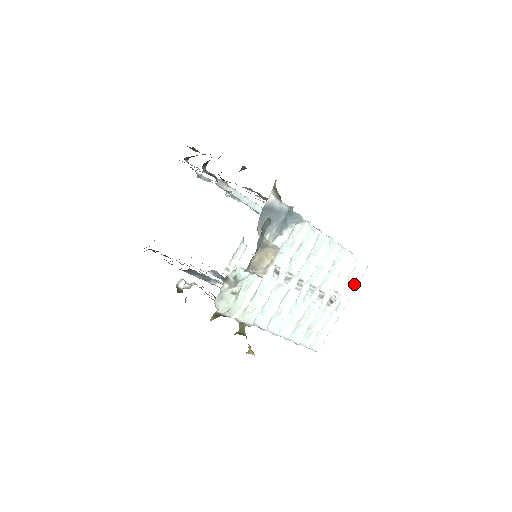
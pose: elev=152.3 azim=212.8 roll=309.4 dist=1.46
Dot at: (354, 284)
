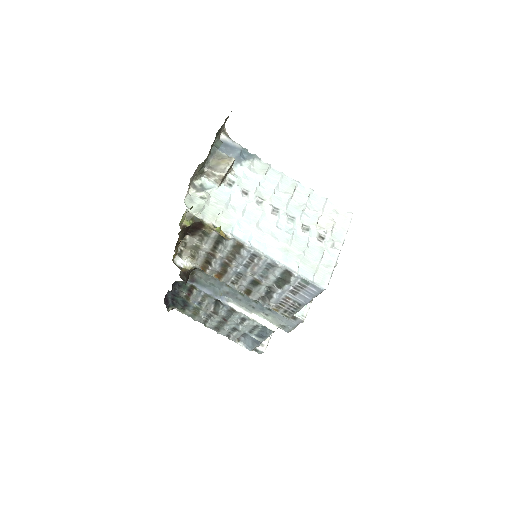
Dot at: (344, 228)
